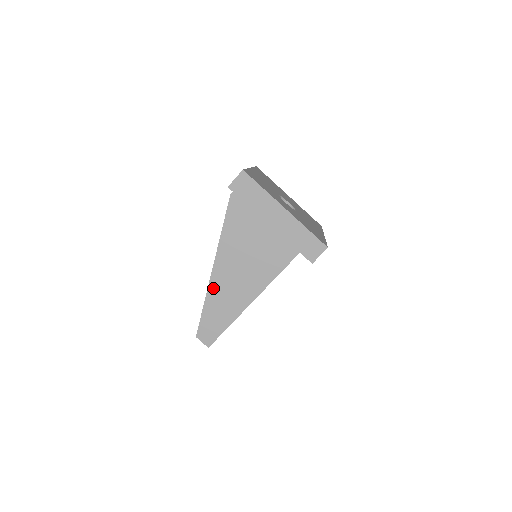
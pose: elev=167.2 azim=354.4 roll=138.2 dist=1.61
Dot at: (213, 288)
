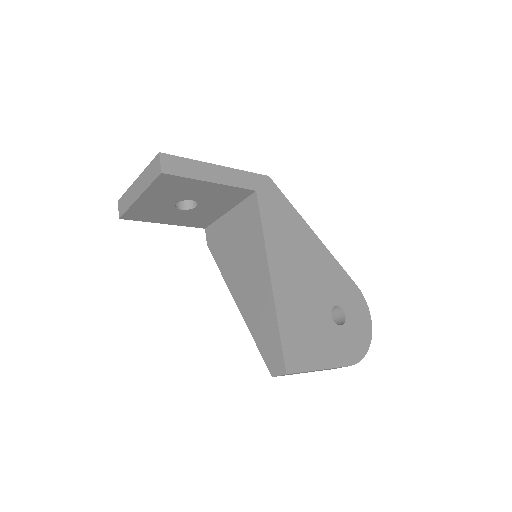
Dot at: (247, 317)
